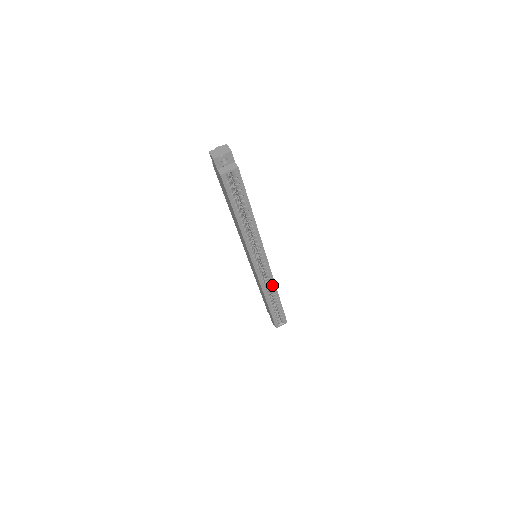
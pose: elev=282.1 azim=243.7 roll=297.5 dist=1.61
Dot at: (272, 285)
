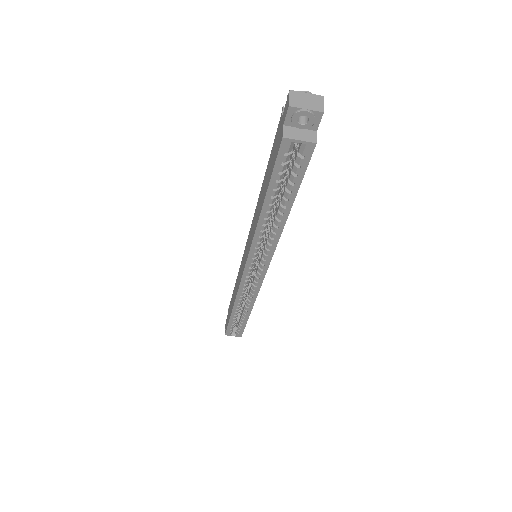
Dot at: (252, 298)
